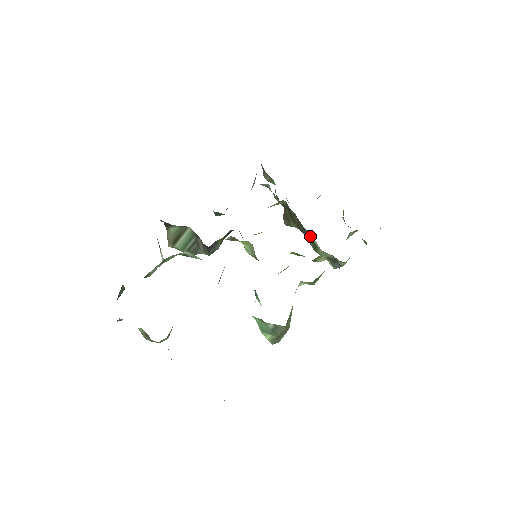
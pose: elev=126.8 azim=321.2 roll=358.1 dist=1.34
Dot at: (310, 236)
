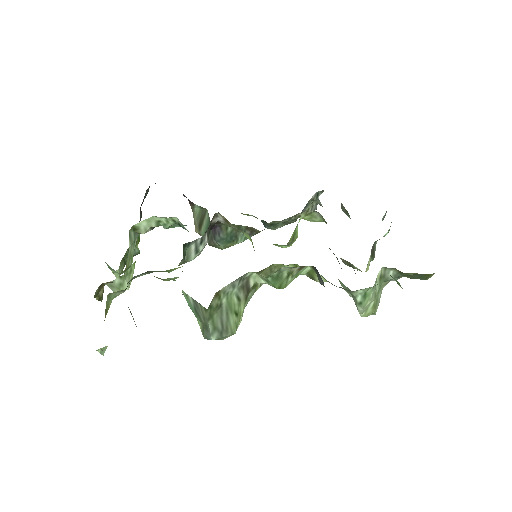
Dot at: occluded
